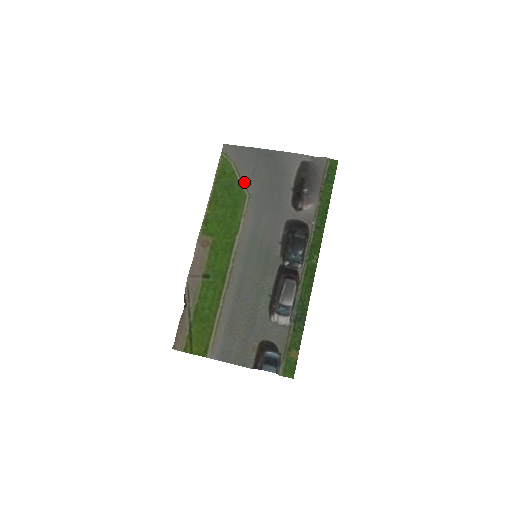
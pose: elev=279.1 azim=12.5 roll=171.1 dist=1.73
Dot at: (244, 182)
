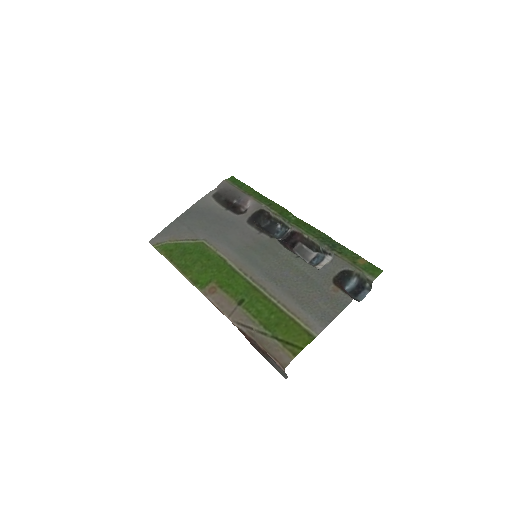
Dot at: (191, 239)
